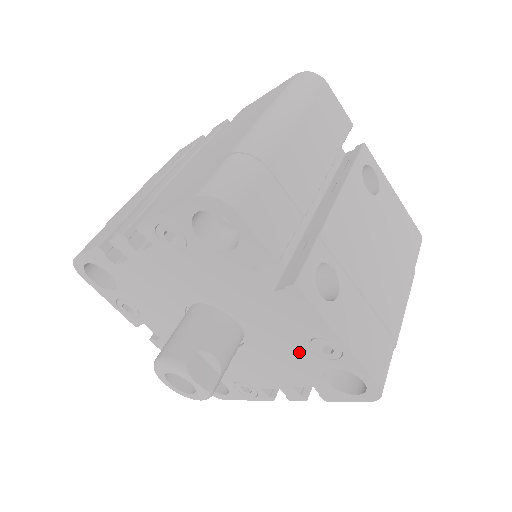
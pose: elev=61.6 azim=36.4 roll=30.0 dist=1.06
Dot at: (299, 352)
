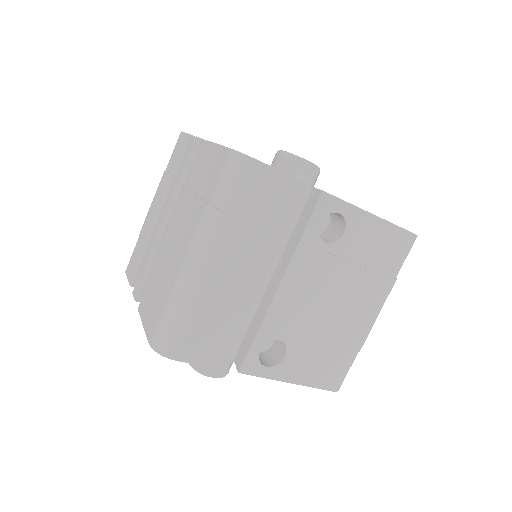
Dot at: occluded
